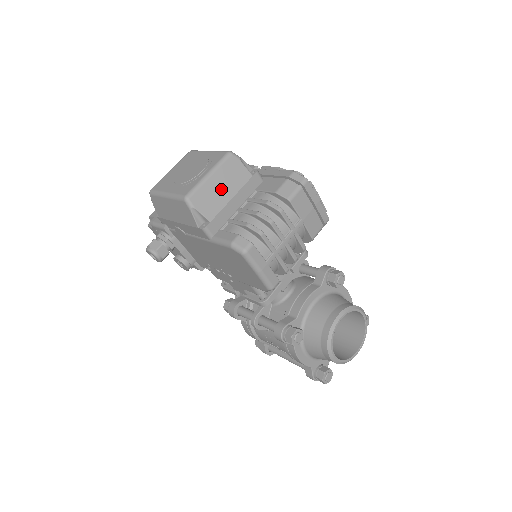
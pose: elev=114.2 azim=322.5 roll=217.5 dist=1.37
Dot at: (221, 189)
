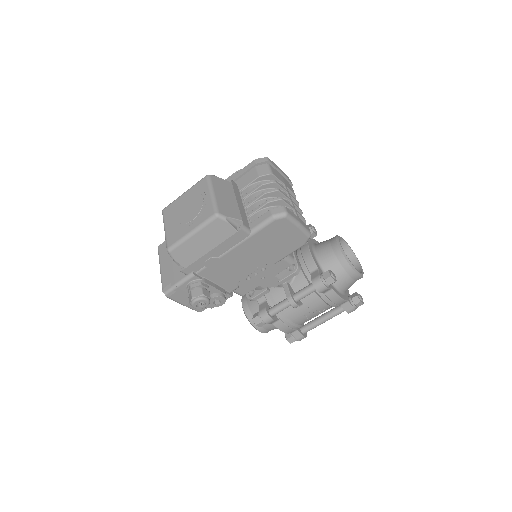
Dot at: (227, 198)
